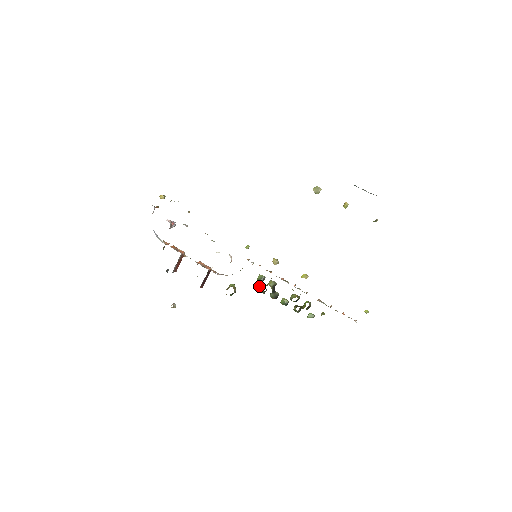
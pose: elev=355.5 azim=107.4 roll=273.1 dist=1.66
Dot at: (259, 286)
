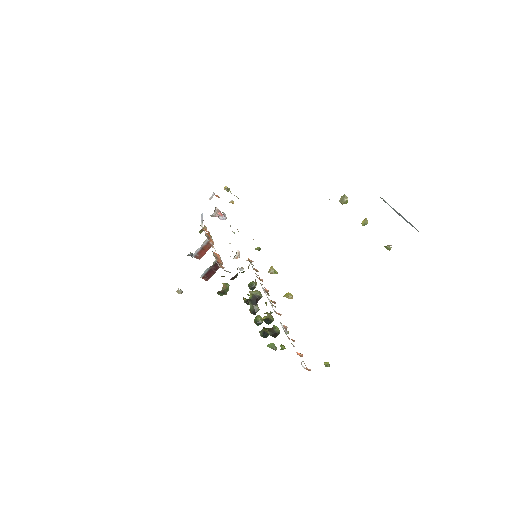
Dot at: occluded
